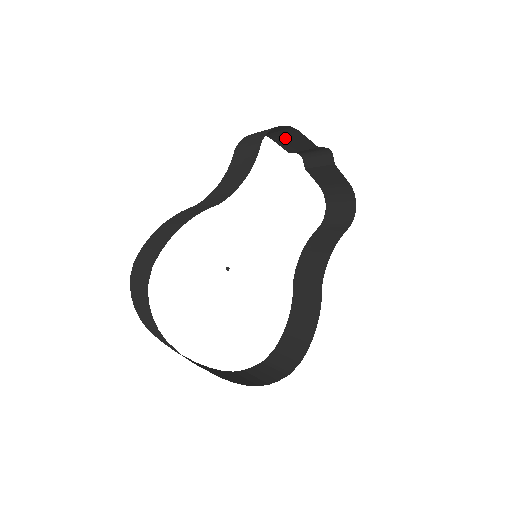
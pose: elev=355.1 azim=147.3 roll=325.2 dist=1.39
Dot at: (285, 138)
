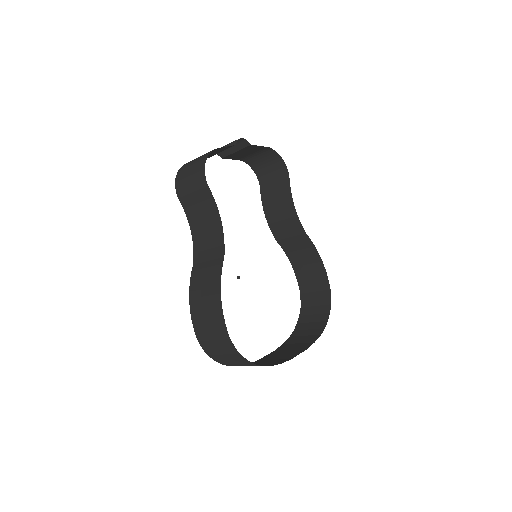
Dot at: occluded
